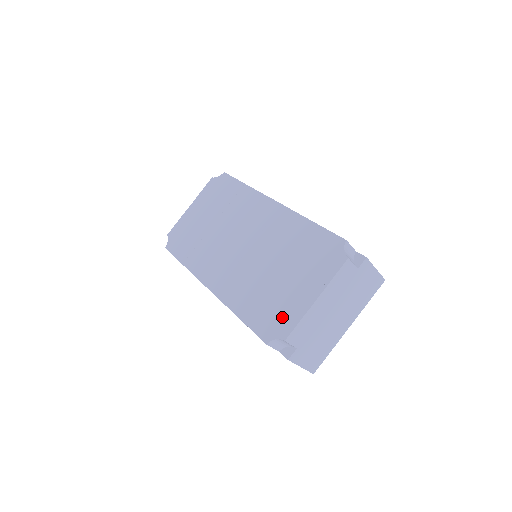
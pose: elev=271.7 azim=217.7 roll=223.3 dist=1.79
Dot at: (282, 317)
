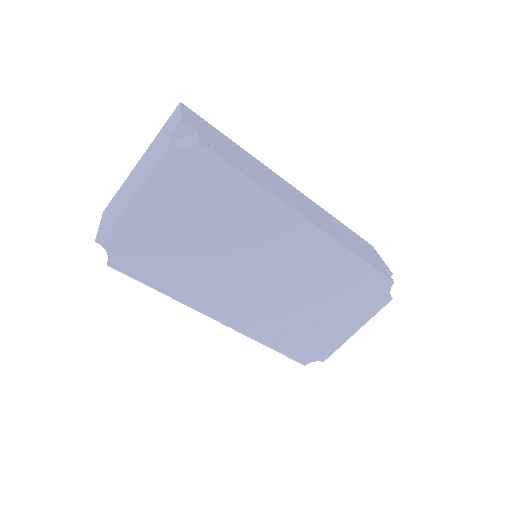
Dot at: (321, 346)
